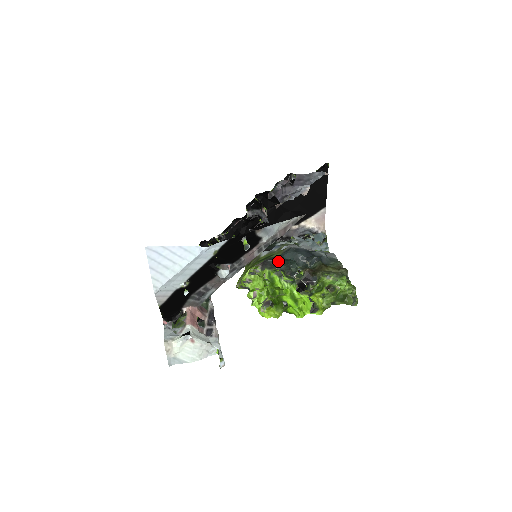
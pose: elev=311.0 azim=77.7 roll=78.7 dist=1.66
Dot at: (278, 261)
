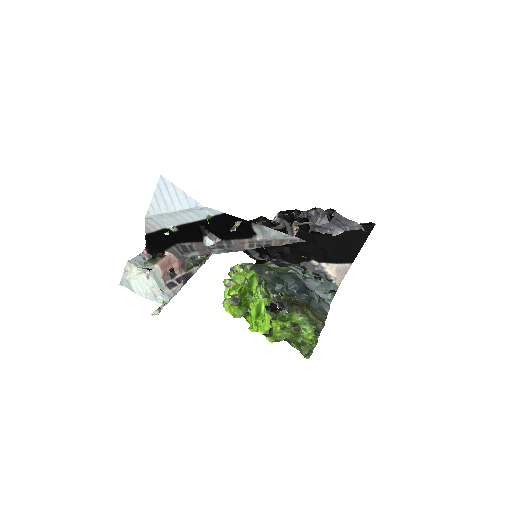
Dot at: (269, 272)
